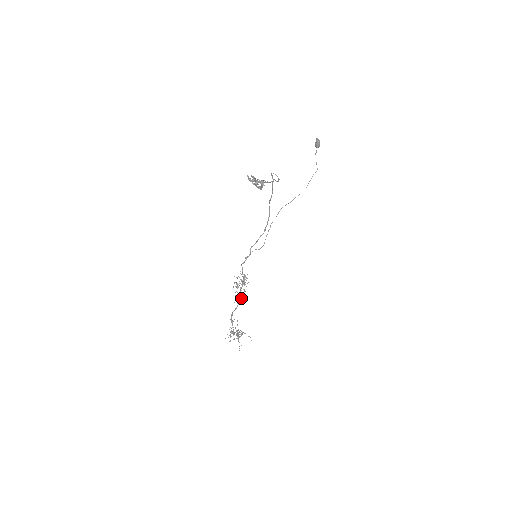
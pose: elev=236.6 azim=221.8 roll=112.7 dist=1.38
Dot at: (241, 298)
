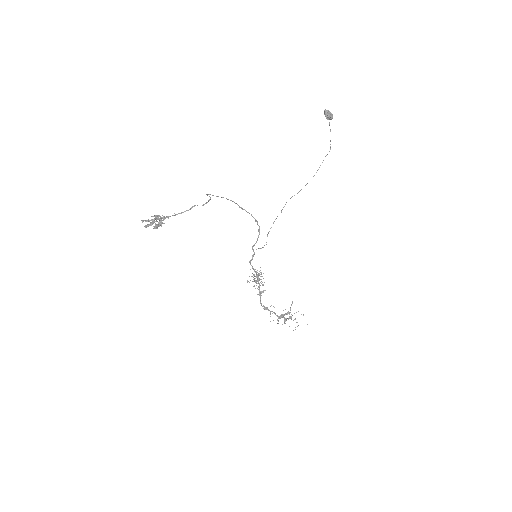
Dot at: (261, 291)
